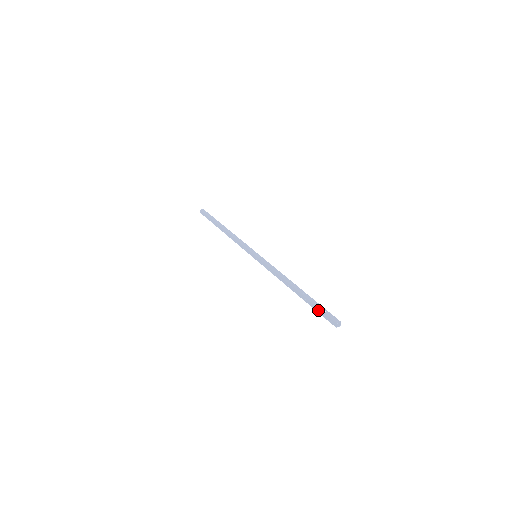
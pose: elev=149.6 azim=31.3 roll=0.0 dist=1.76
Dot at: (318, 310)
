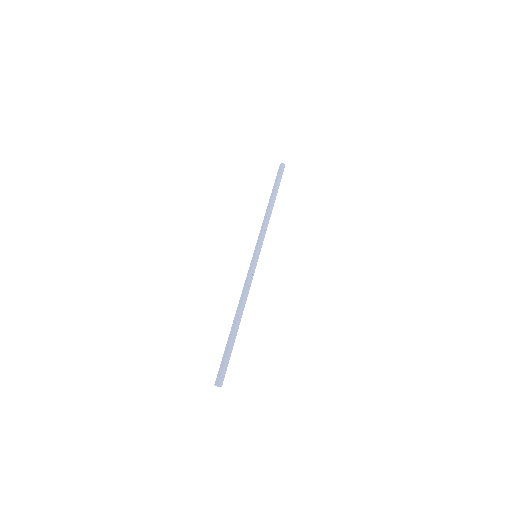
Dot at: (224, 358)
